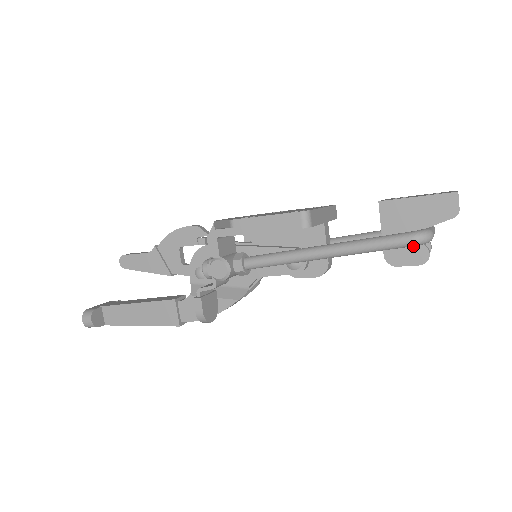
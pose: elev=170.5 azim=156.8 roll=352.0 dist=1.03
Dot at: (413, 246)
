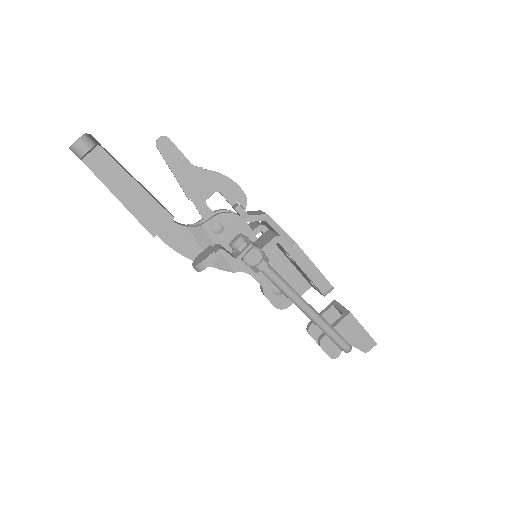
Dot at: (338, 347)
